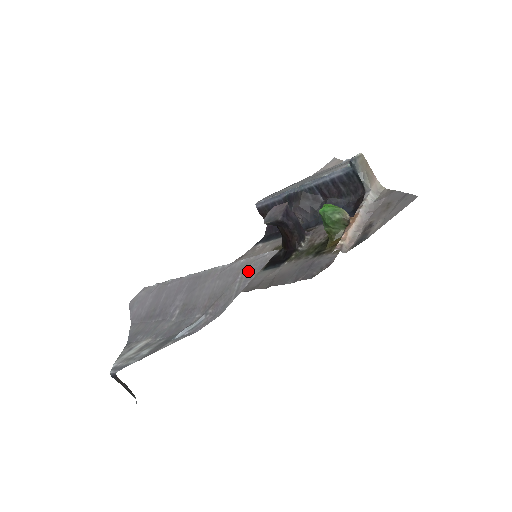
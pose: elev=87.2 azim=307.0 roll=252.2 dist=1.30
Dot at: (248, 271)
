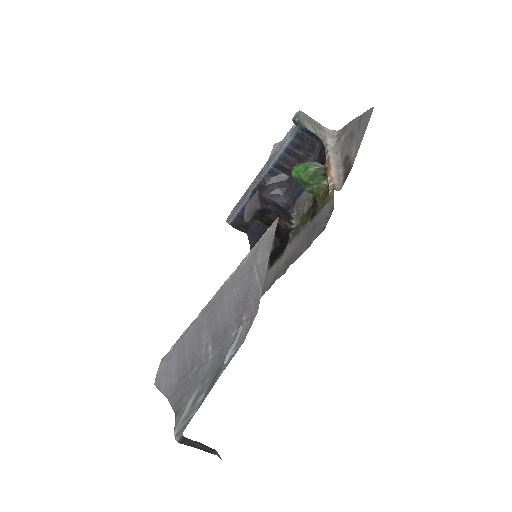
Dot at: (260, 257)
